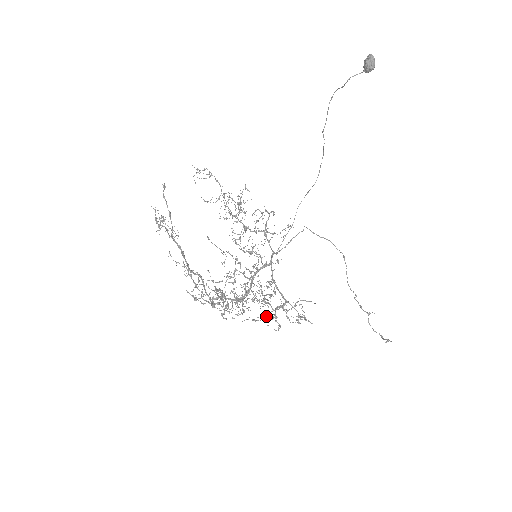
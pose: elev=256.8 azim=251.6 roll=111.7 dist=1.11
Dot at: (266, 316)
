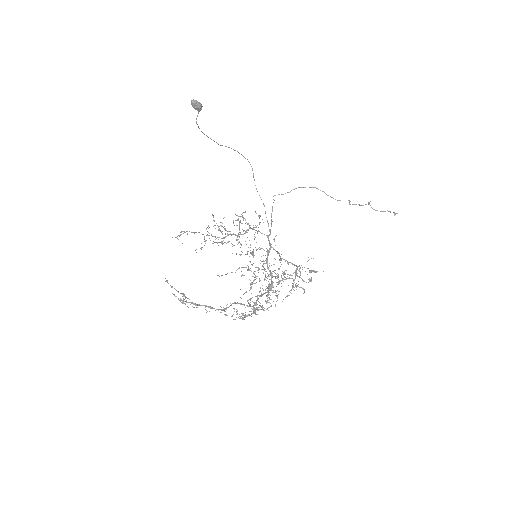
Dot at: (293, 287)
